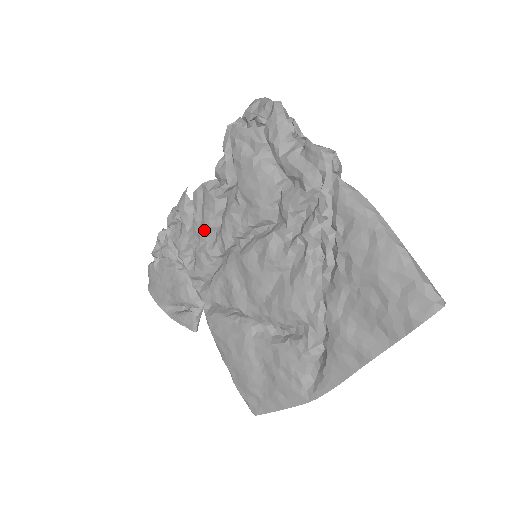
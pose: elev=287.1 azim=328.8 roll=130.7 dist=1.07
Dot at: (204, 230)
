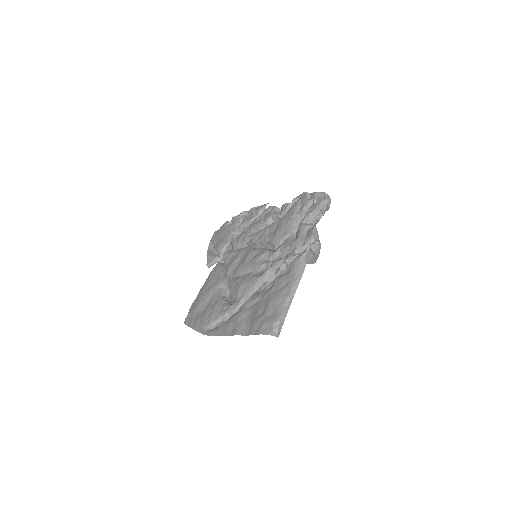
Dot at: (254, 226)
